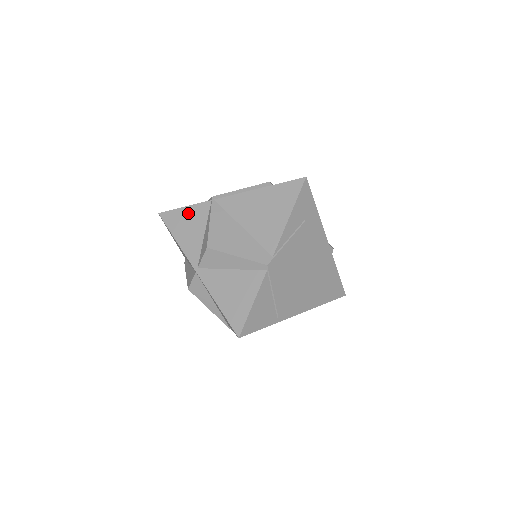
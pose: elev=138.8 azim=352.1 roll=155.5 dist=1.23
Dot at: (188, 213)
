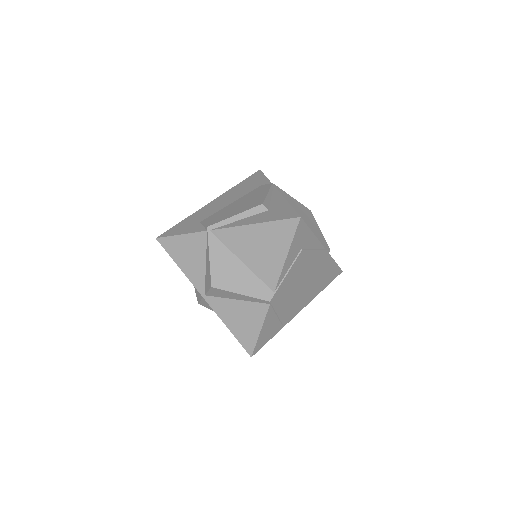
Dot at: (186, 242)
